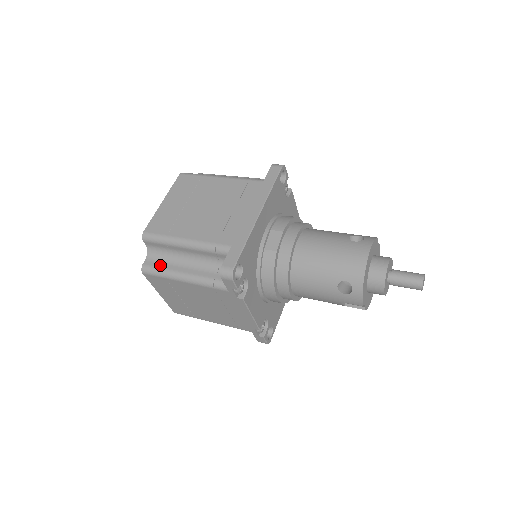
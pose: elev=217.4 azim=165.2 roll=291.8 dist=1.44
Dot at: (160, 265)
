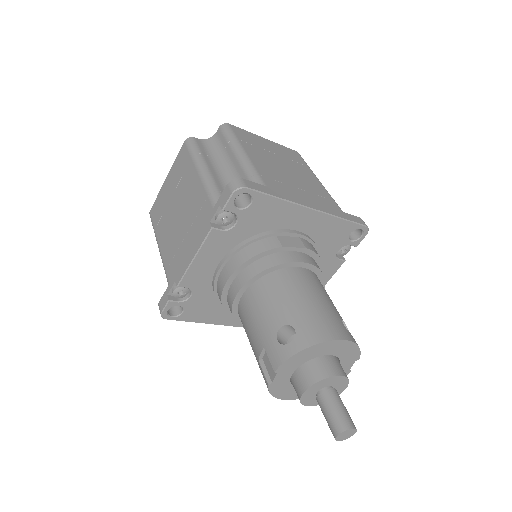
Dot at: (203, 149)
